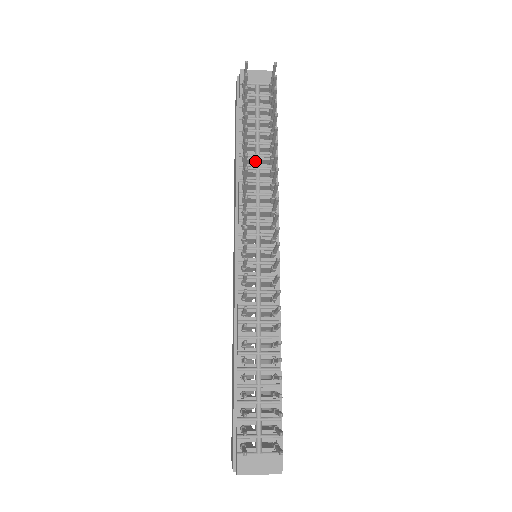
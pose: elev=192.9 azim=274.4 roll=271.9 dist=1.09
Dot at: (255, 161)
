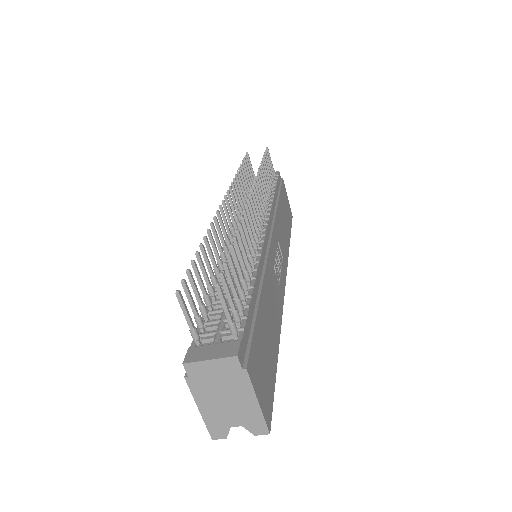
Dot at: occluded
